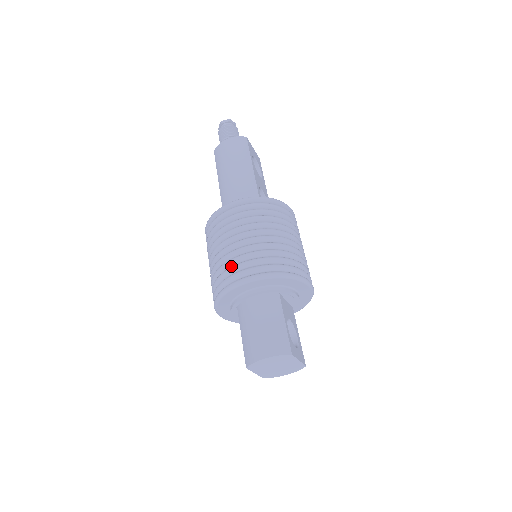
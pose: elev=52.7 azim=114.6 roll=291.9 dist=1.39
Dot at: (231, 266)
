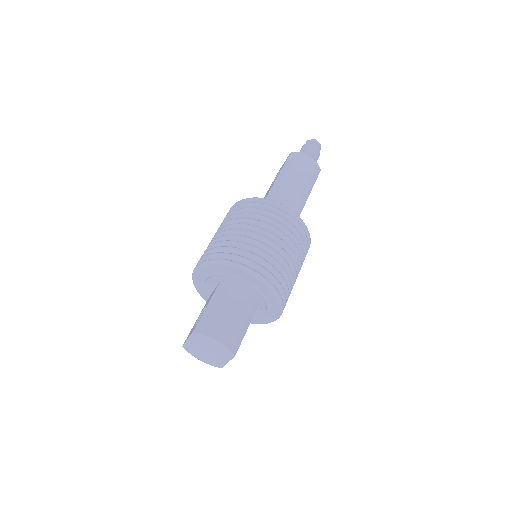
Dot at: (250, 251)
